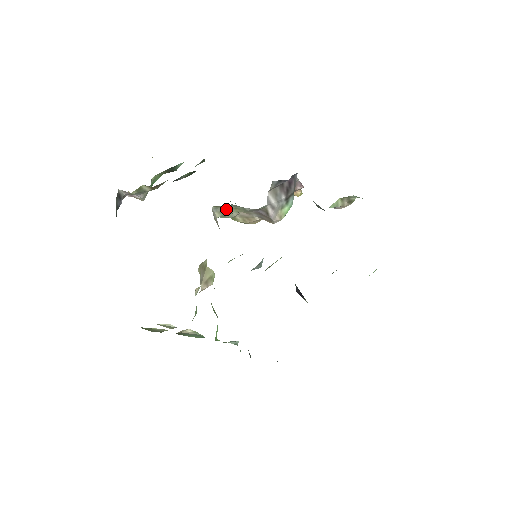
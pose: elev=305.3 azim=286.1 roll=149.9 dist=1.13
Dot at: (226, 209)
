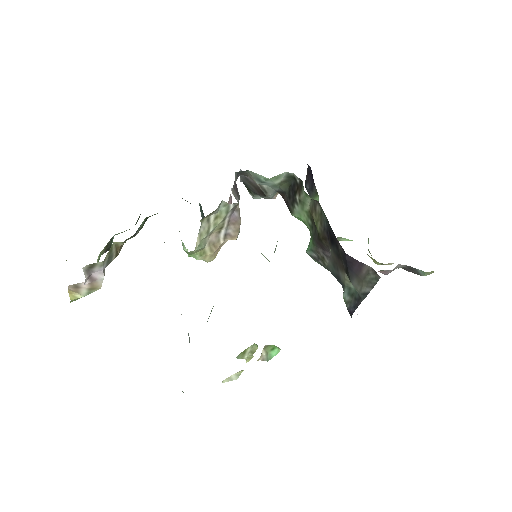
Dot at: (208, 223)
